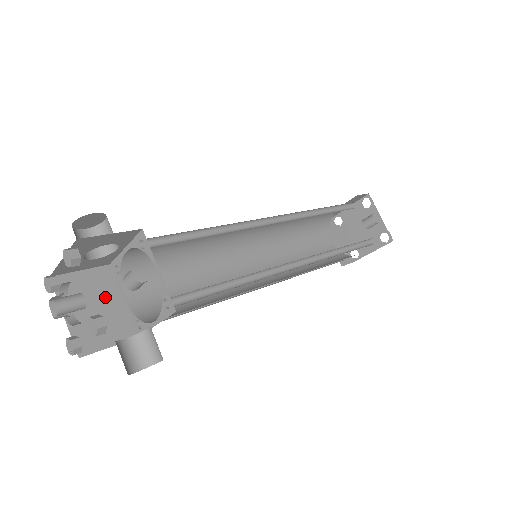
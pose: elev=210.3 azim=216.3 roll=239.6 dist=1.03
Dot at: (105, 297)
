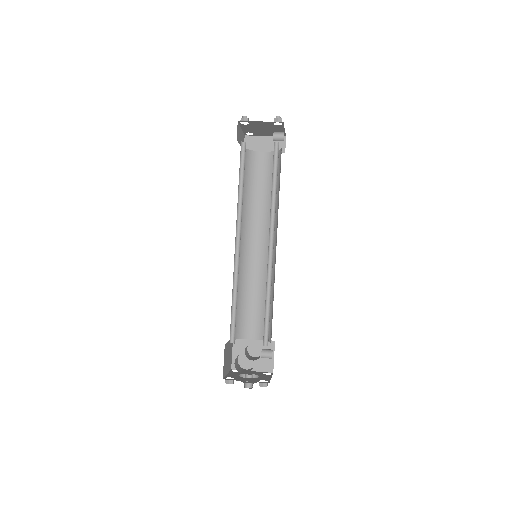
Dot at: (228, 351)
